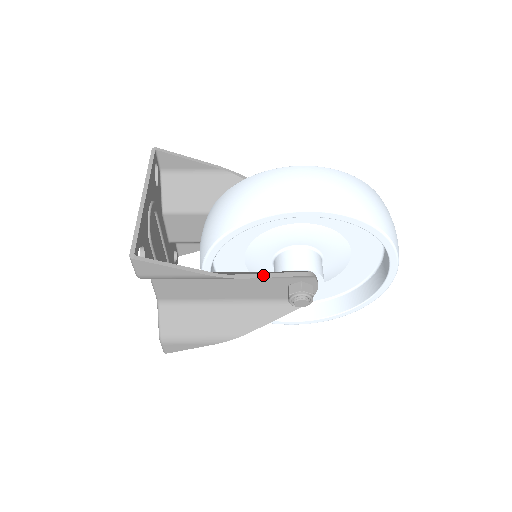
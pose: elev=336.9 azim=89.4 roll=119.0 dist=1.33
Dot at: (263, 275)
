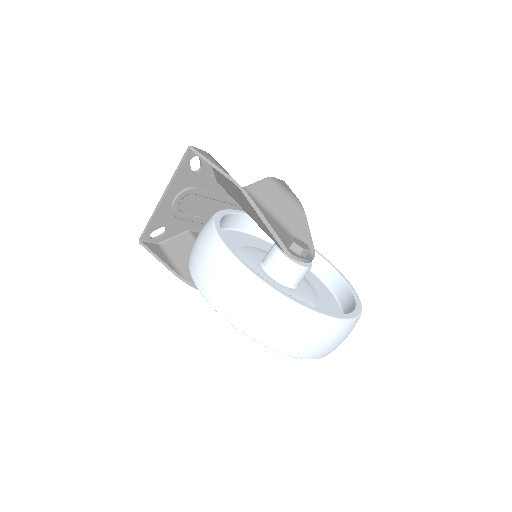
Dot at: occluded
